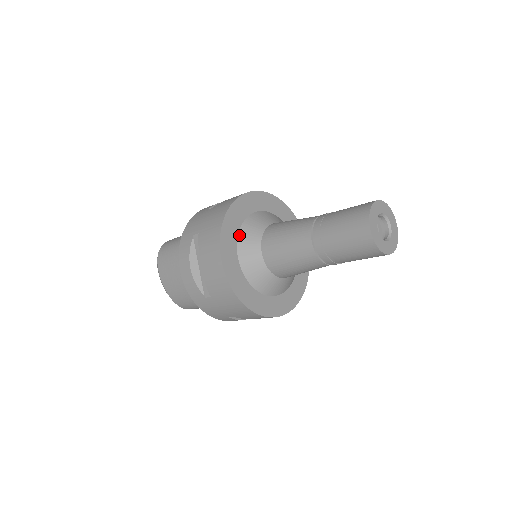
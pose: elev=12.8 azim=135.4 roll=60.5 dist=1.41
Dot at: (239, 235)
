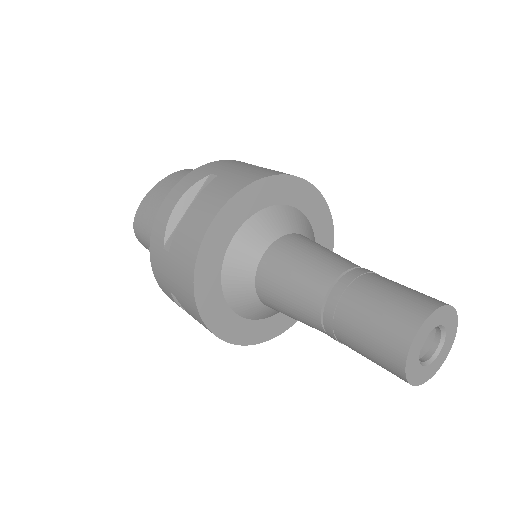
Dot at: (226, 298)
